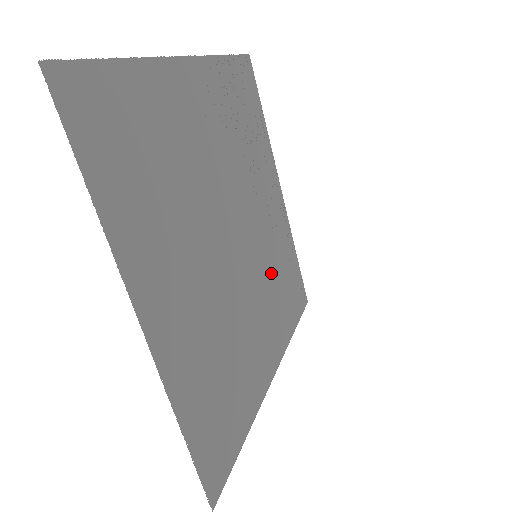
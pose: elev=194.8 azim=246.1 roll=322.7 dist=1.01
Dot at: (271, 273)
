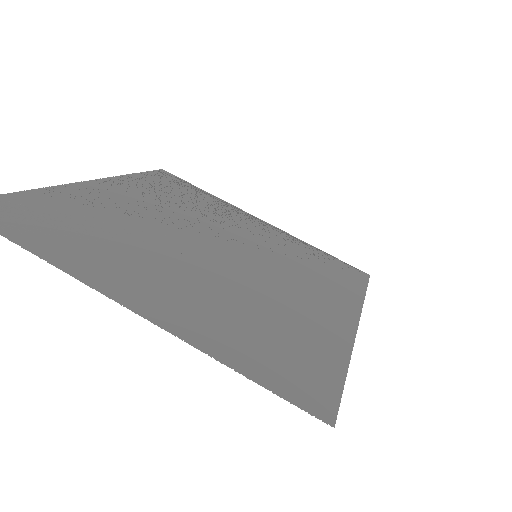
Dot at: (287, 262)
